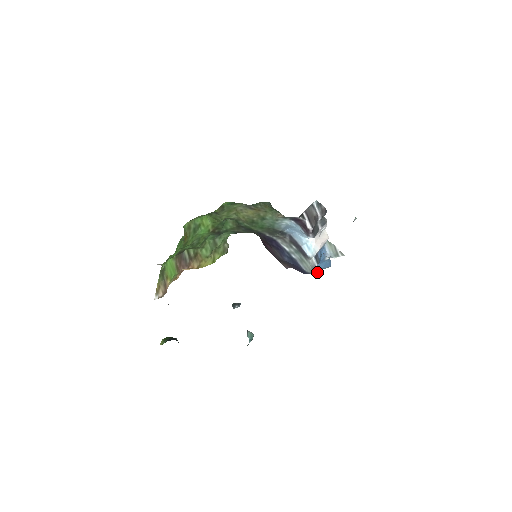
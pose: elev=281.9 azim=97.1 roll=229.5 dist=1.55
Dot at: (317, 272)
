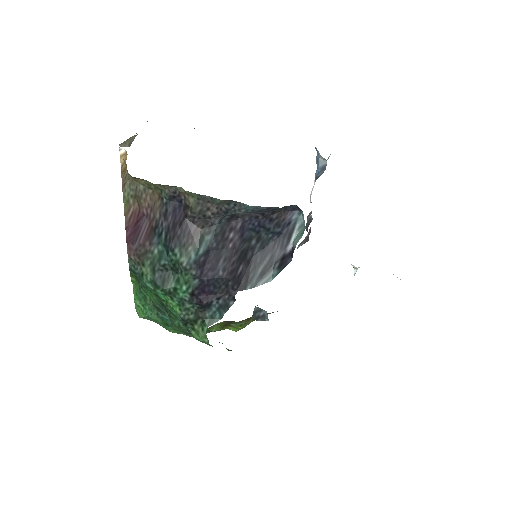
Dot at: (324, 165)
